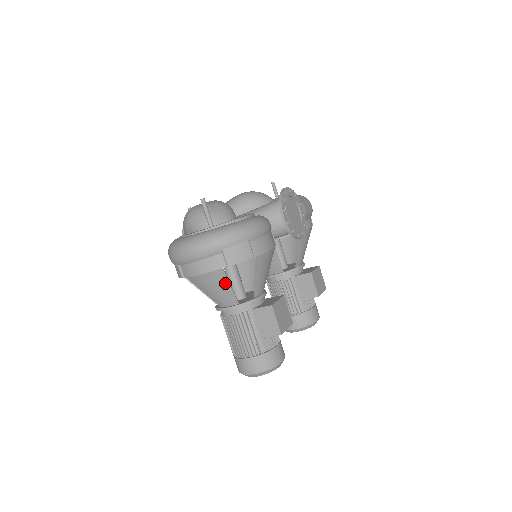
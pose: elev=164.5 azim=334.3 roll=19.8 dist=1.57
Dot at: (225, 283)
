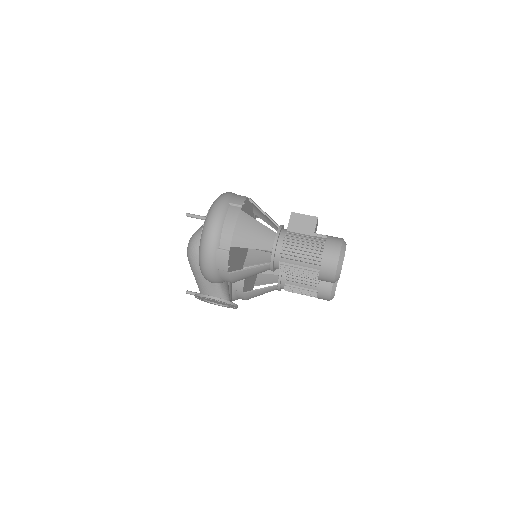
Dot at: (253, 221)
